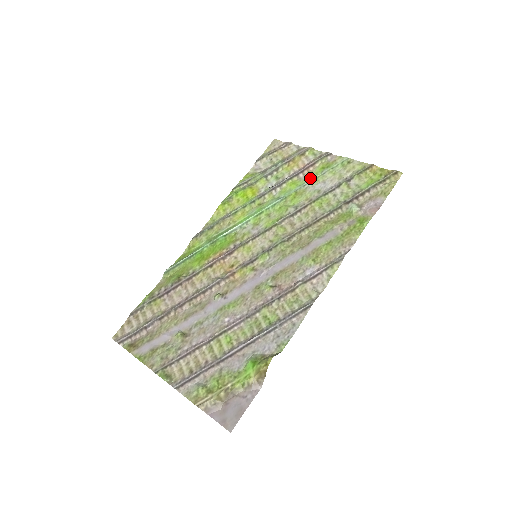
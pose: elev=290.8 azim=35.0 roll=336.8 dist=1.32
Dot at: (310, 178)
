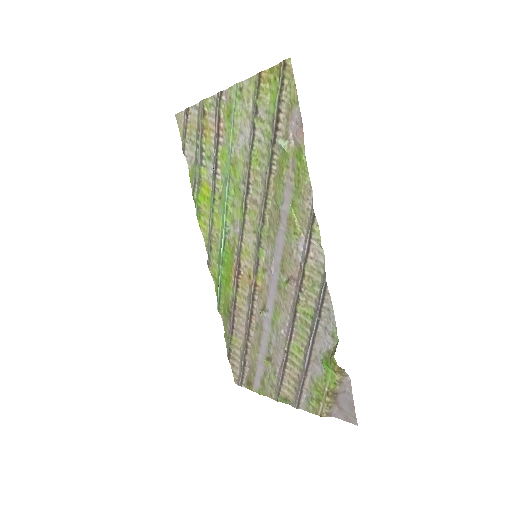
Dot at: (228, 138)
